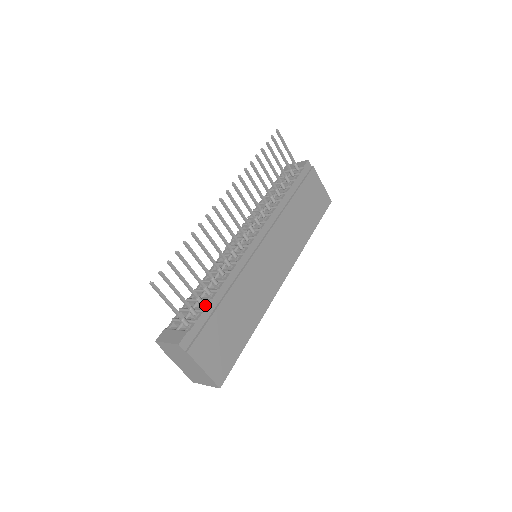
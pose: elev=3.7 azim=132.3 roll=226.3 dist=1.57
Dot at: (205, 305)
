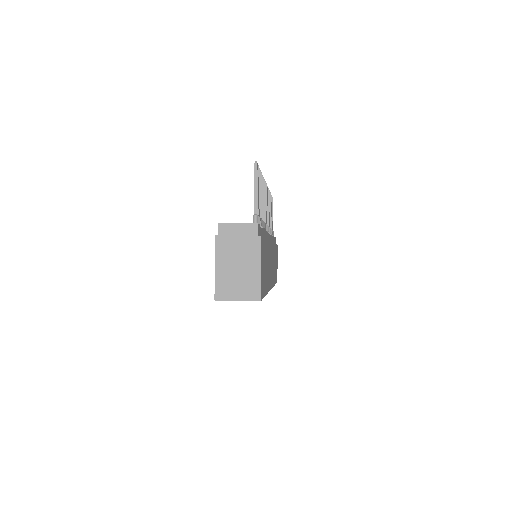
Dot at: occluded
